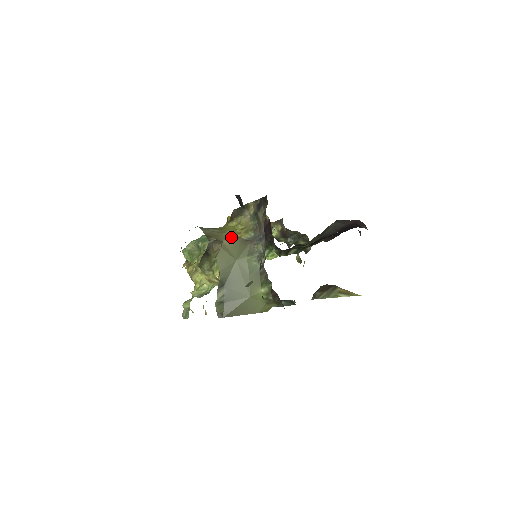
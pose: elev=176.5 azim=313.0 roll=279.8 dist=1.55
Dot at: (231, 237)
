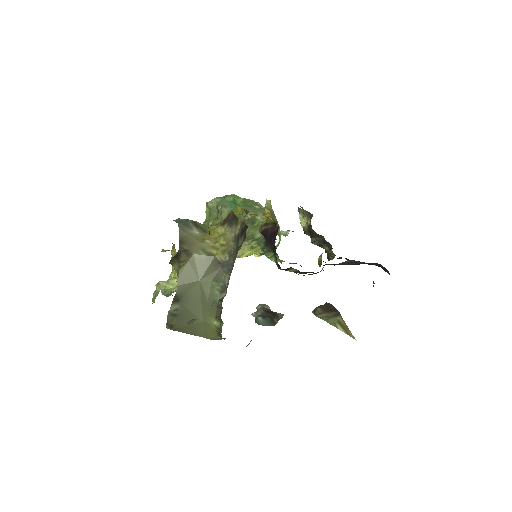
Dot at: (205, 251)
